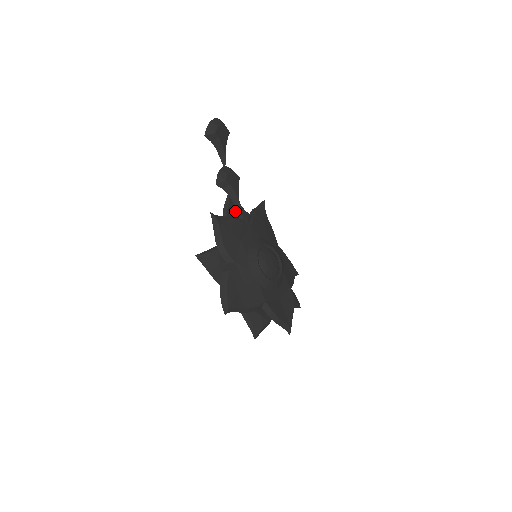
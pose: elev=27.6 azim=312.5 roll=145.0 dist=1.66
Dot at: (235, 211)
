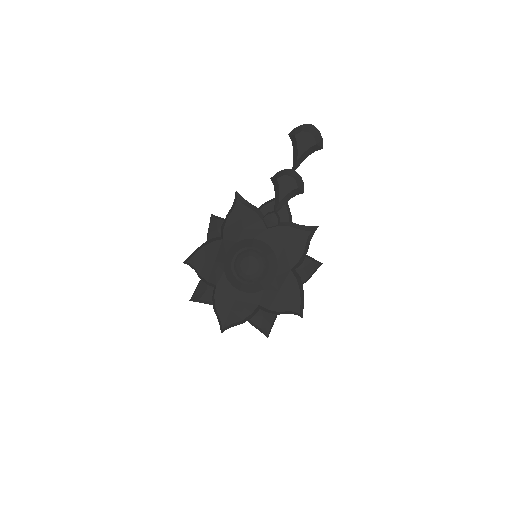
Dot at: occluded
